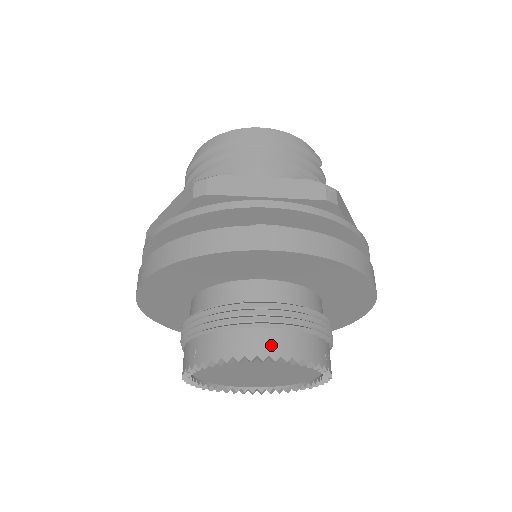
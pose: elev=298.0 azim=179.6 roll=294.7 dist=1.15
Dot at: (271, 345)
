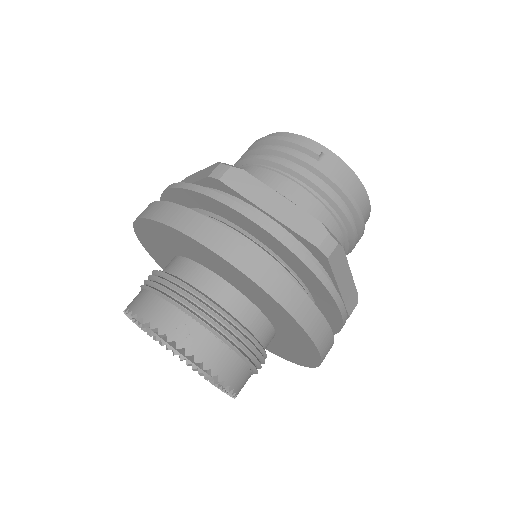
Dot at: (136, 302)
